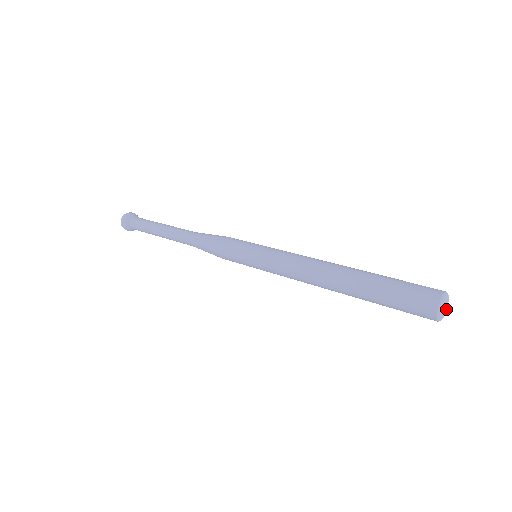
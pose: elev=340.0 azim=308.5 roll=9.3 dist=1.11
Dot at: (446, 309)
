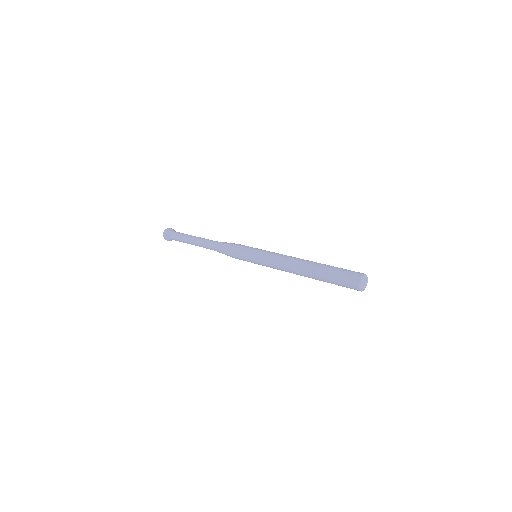
Dot at: (367, 282)
